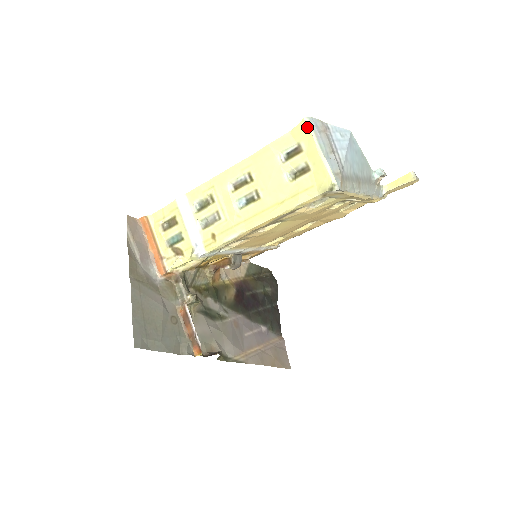
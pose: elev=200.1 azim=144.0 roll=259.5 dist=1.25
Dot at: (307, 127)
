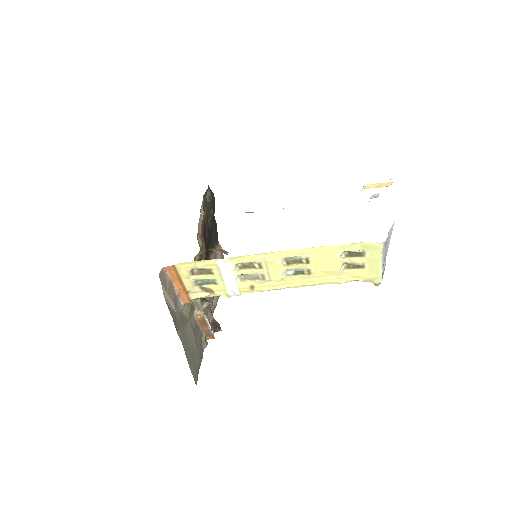
Dot at: (380, 249)
